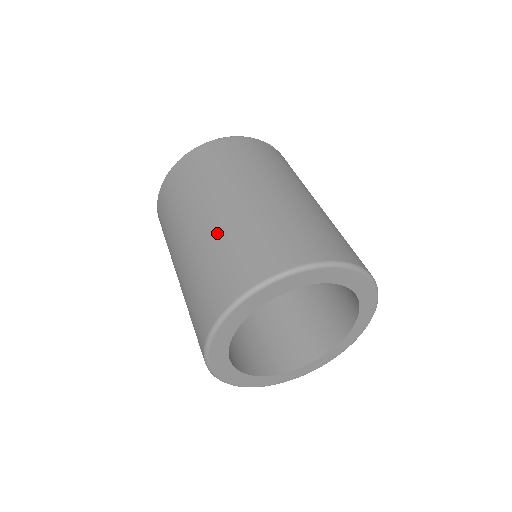
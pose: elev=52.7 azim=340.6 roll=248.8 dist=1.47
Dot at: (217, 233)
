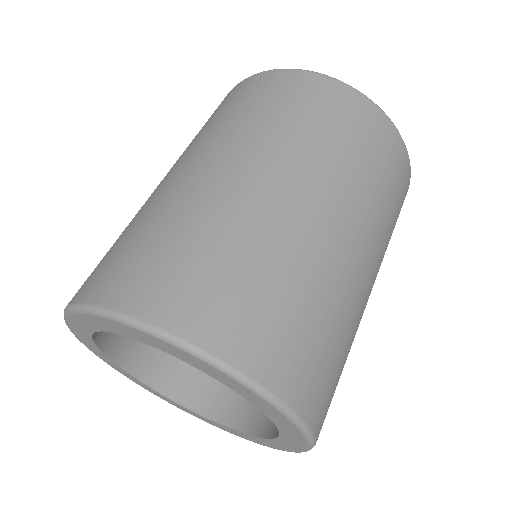
Dot at: (195, 202)
